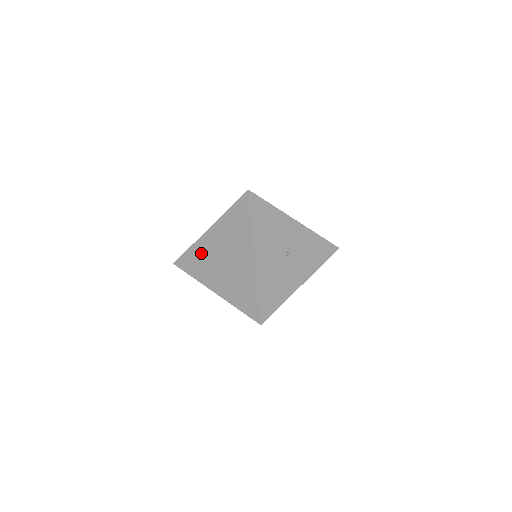
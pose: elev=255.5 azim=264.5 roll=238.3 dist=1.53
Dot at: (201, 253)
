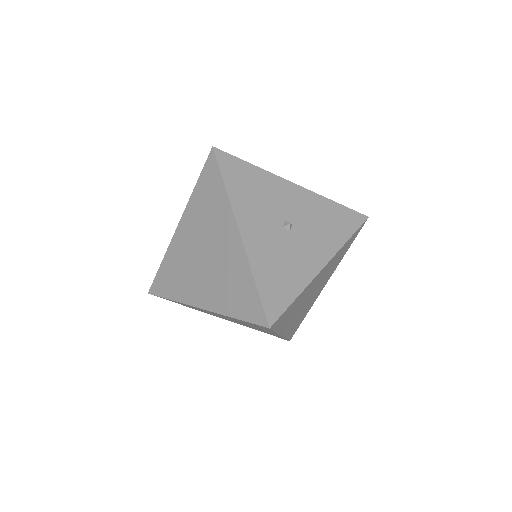
Dot at: (176, 261)
